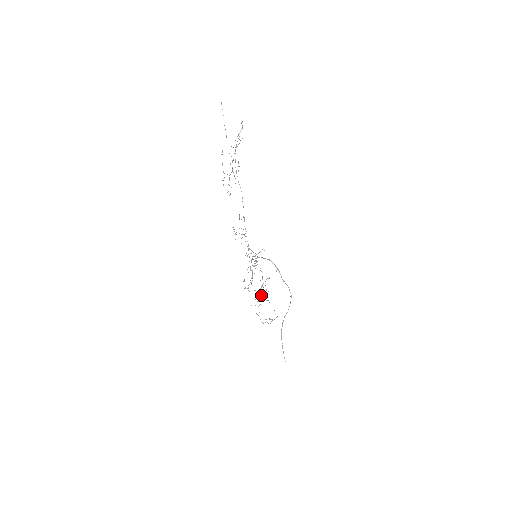
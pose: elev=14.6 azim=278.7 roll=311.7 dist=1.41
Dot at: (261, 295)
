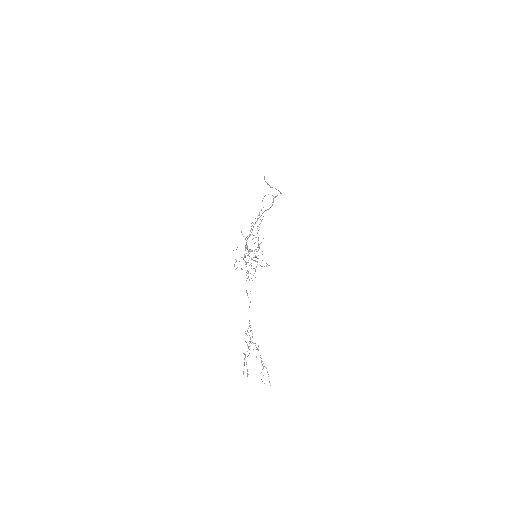
Dot at: occluded
